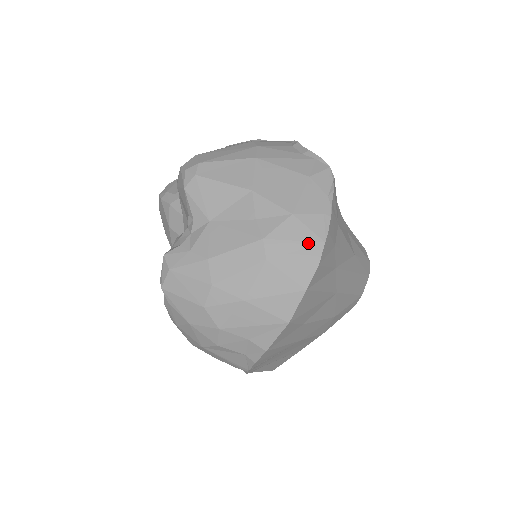
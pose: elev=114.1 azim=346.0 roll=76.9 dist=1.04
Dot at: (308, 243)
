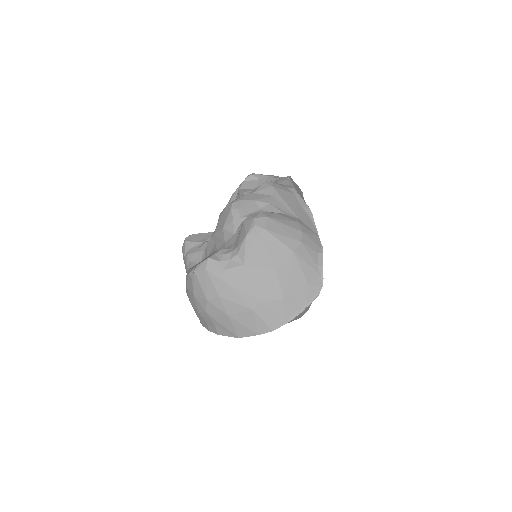
Dot at: (278, 319)
